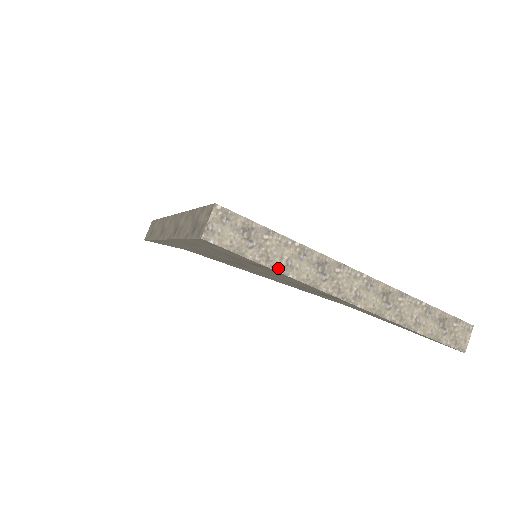
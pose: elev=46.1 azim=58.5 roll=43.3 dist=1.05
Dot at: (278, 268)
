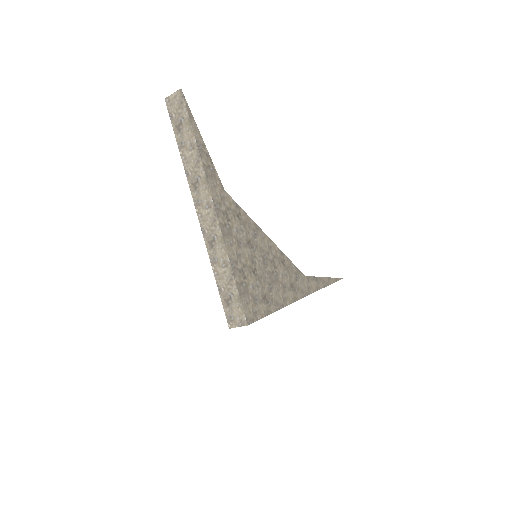
Dot at: occluded
